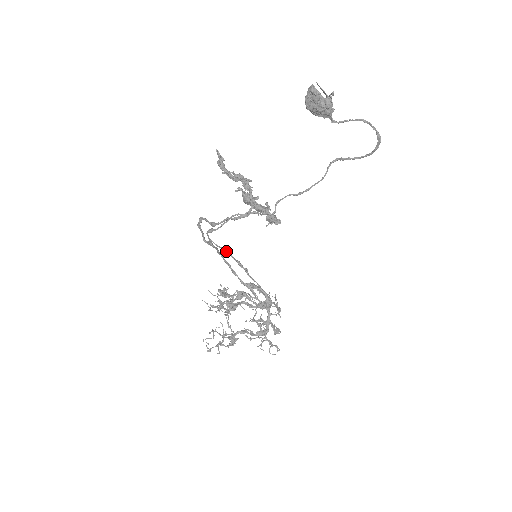
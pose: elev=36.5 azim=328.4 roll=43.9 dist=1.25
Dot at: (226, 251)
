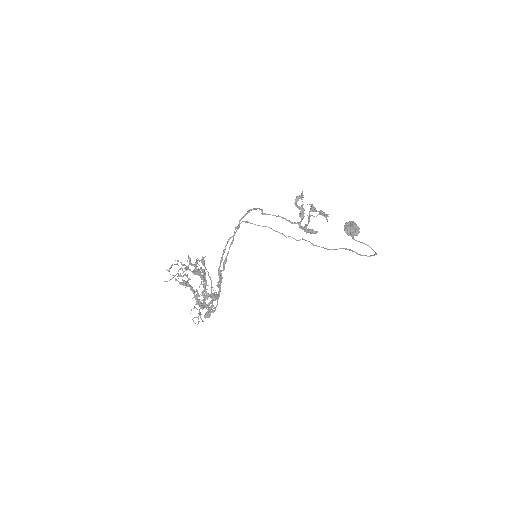
Dot at: occluded
